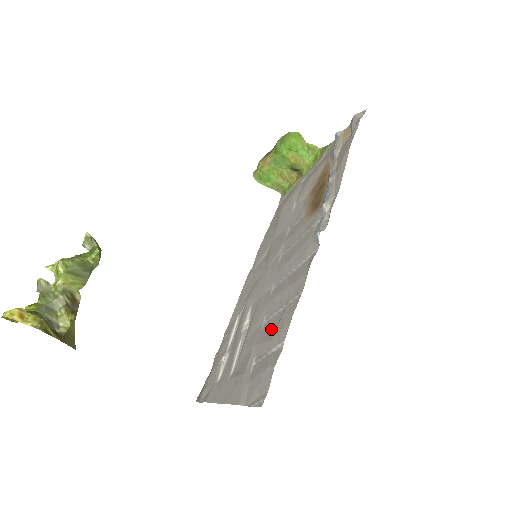
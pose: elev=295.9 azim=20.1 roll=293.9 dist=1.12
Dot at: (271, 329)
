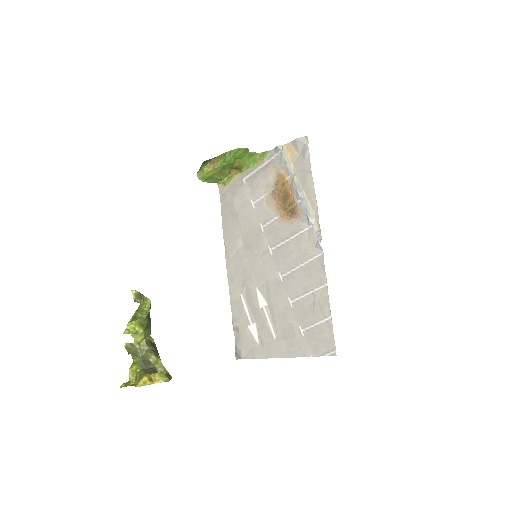
Dot at: (307, 308)
